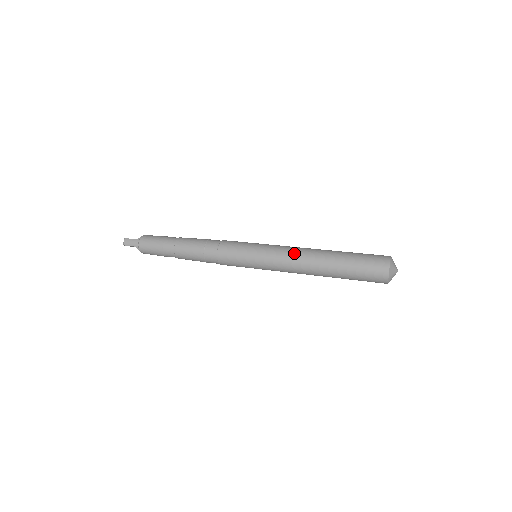
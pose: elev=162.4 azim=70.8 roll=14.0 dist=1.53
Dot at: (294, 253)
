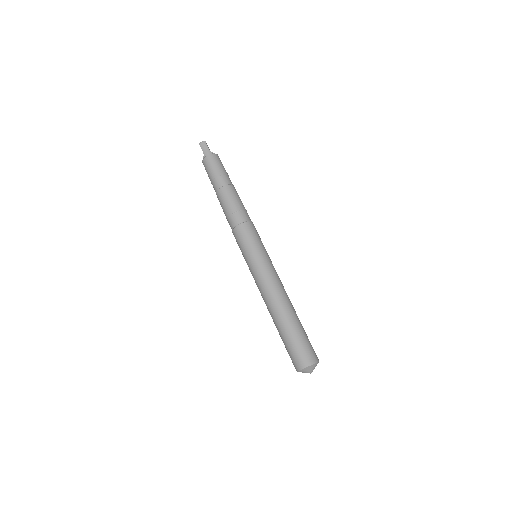
Dot at: (276, 286)
